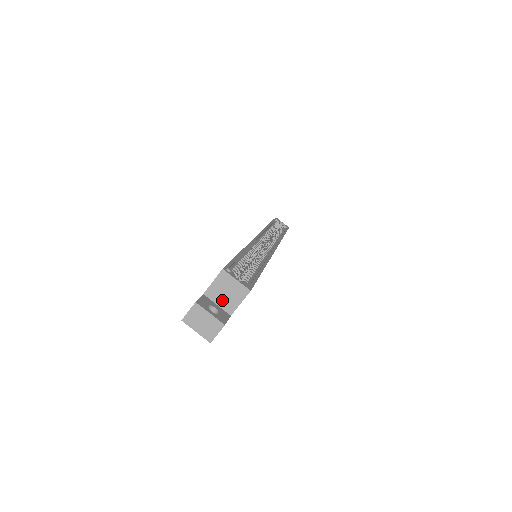
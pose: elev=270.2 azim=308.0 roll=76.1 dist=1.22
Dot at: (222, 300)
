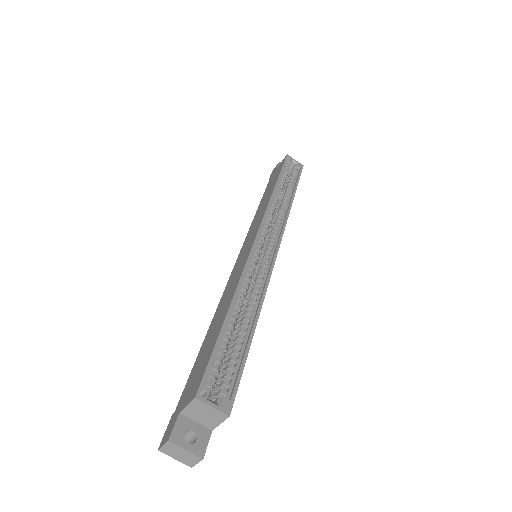
Dot at: (200, 419)
